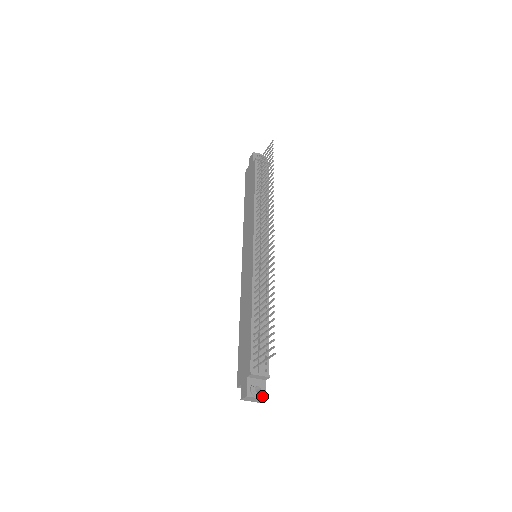
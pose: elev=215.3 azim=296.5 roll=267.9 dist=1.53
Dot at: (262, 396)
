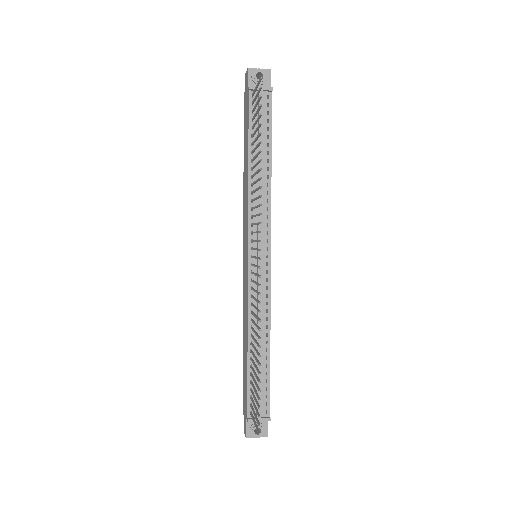
Dot at: (264, 434)
